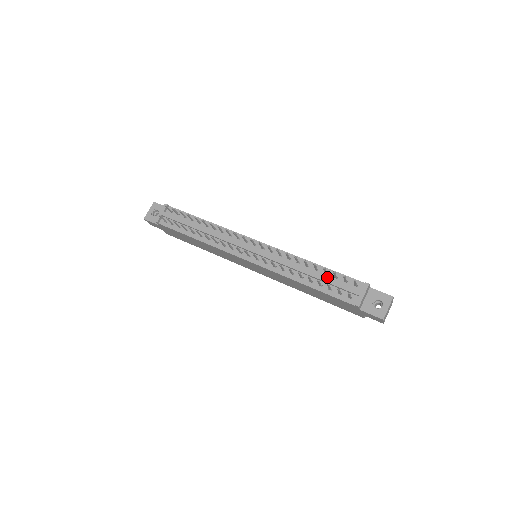
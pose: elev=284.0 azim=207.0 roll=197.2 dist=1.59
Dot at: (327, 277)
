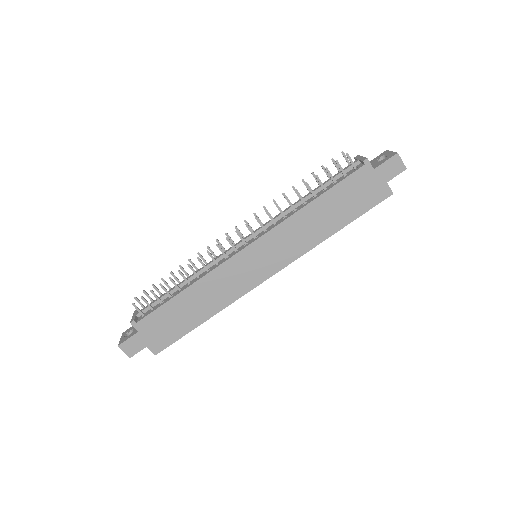
Dot at: occluded
